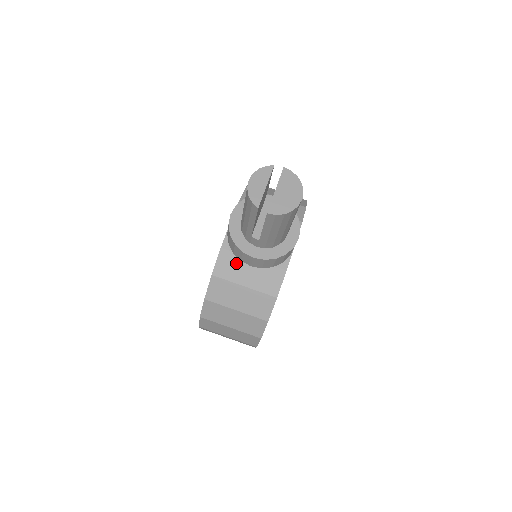
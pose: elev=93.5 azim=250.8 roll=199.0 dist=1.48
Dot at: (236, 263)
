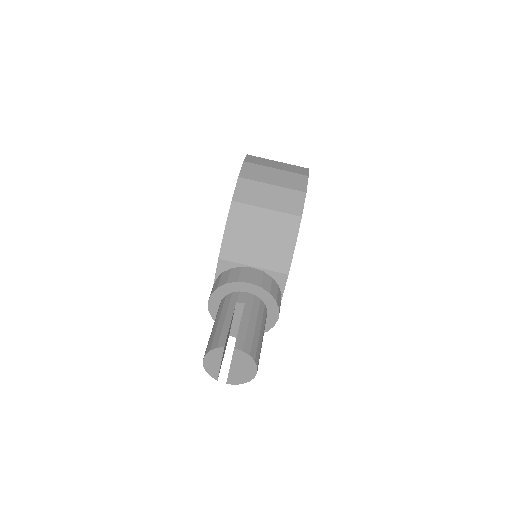
Dot at: occluded
